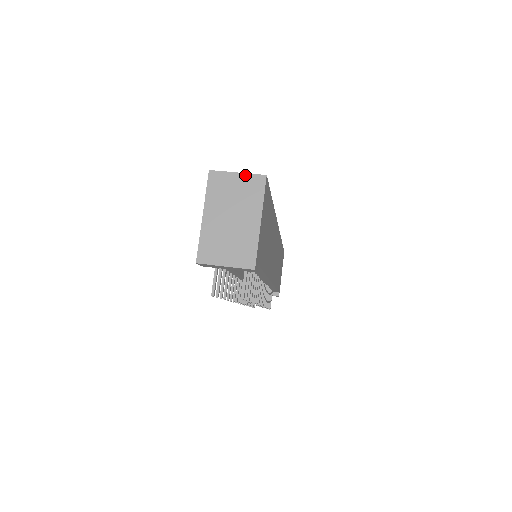
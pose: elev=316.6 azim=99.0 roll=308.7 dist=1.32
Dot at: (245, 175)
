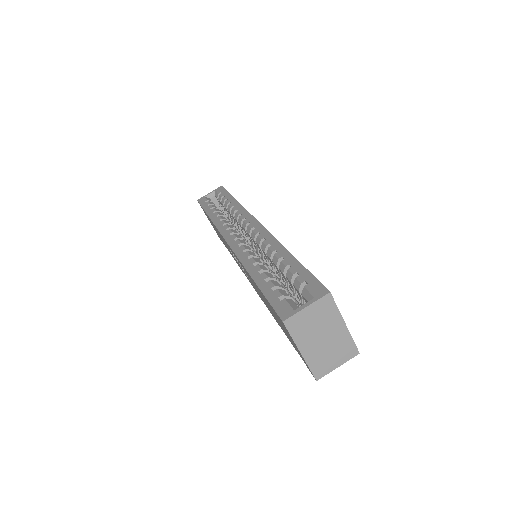
Dot at: (314, 304)
